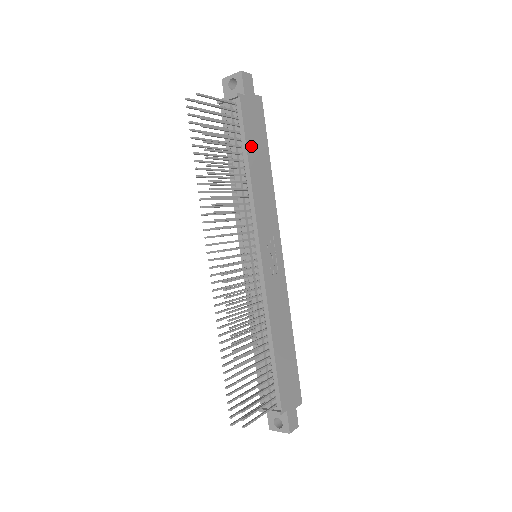
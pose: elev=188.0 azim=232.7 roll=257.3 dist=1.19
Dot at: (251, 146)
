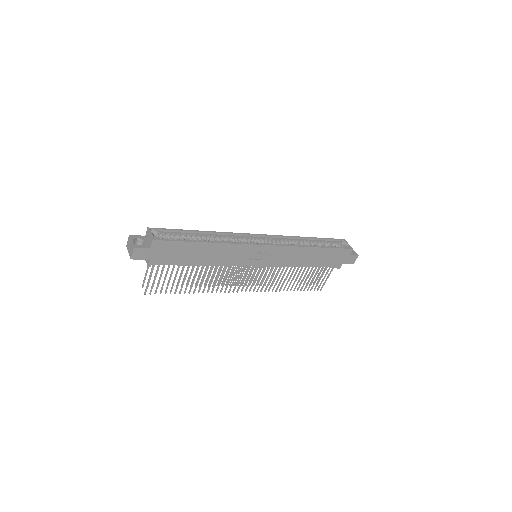
Dot at: (188, 261)
